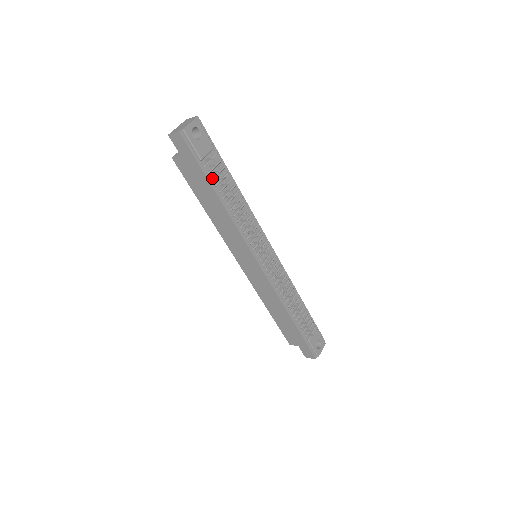
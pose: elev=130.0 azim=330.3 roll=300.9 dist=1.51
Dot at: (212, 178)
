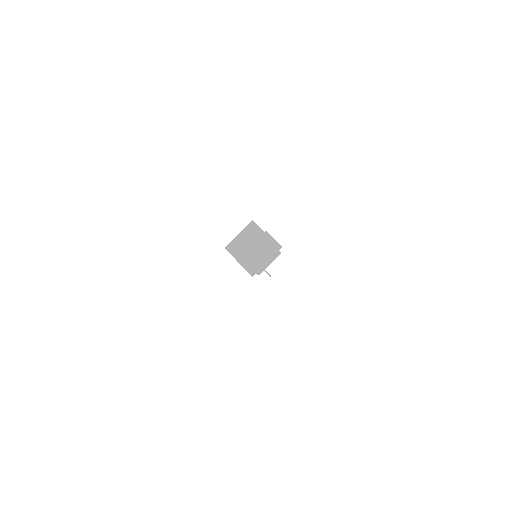
Dot at: occluded
